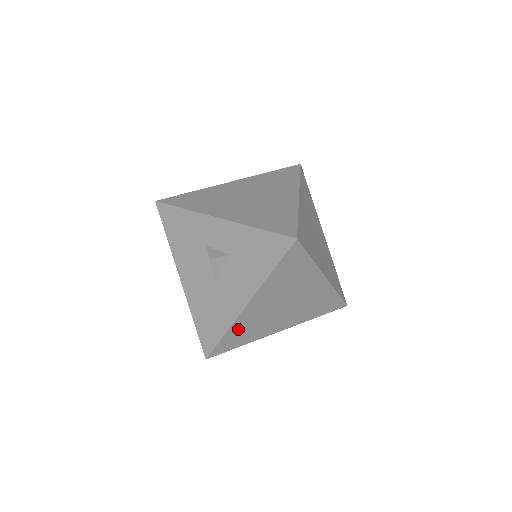
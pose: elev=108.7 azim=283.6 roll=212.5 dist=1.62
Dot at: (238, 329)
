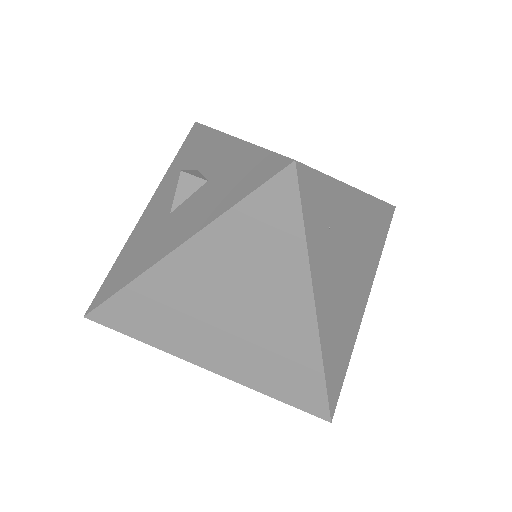
Dot at: (146, 296)
